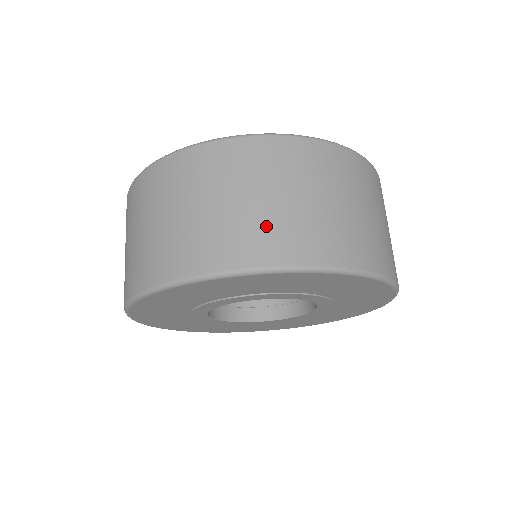
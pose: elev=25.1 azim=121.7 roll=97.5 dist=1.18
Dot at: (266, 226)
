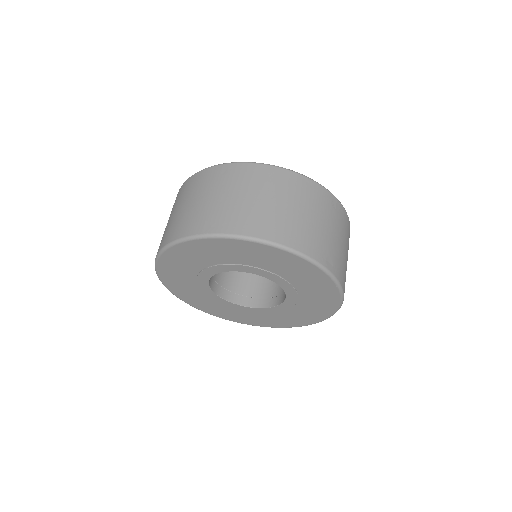
Dot at: (172, 225)
